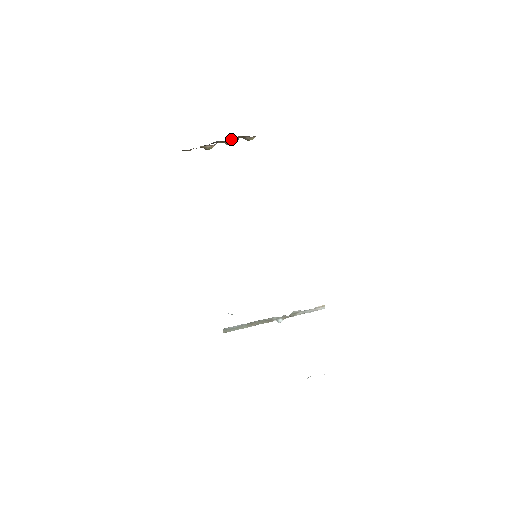
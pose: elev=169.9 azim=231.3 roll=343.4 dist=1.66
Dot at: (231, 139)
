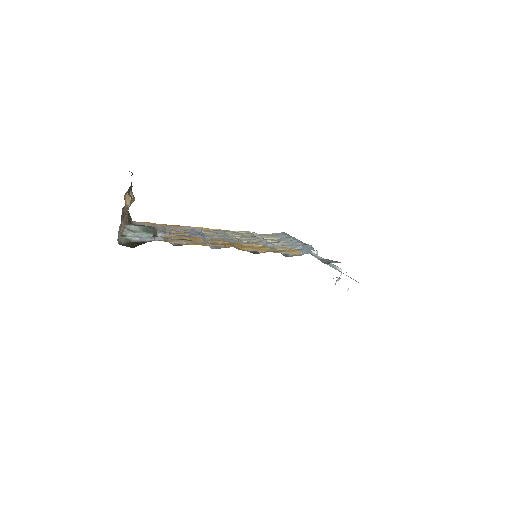
Dot at: (128, 190)
